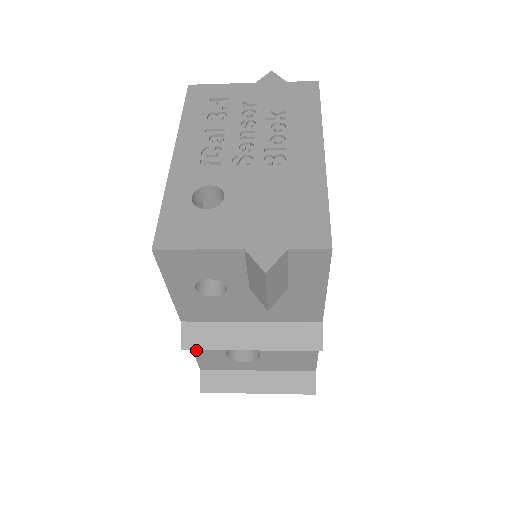
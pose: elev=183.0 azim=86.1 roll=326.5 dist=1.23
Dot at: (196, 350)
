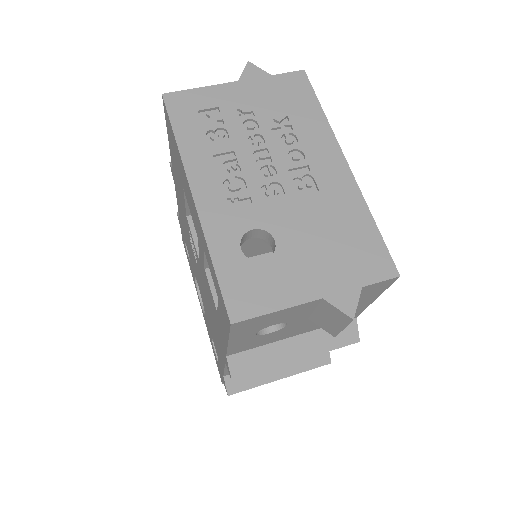
Dot at: occluded
